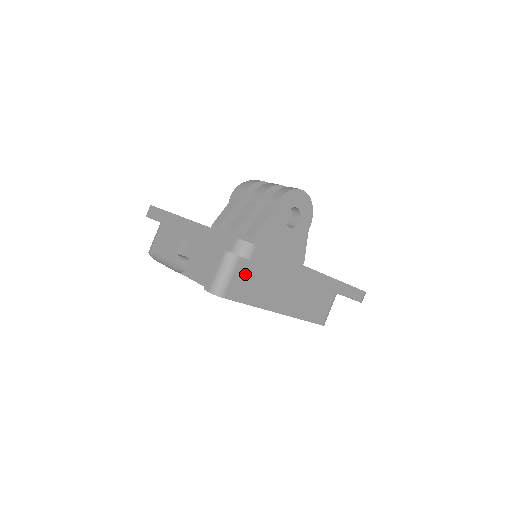
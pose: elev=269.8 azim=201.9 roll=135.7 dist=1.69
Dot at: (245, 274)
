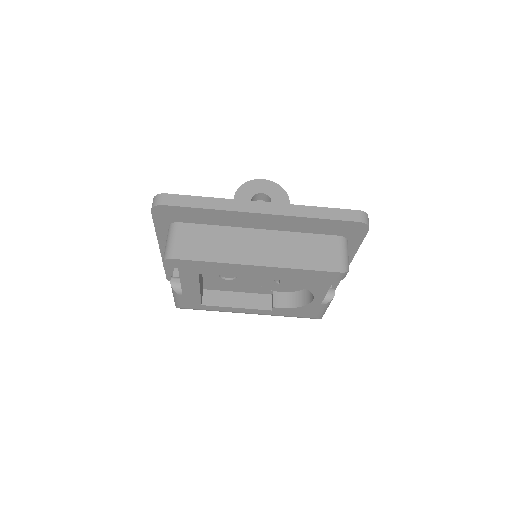
Dot at: (191, 236)
